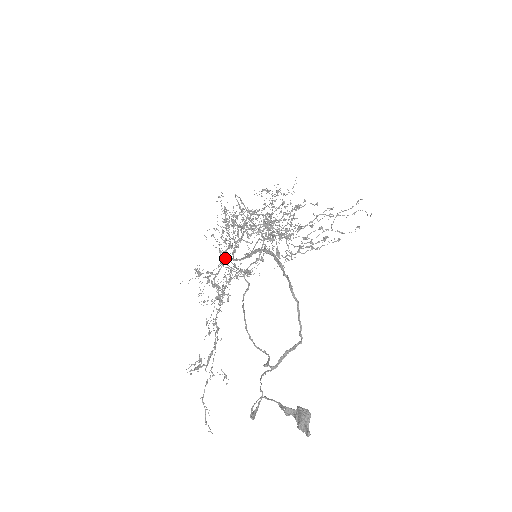
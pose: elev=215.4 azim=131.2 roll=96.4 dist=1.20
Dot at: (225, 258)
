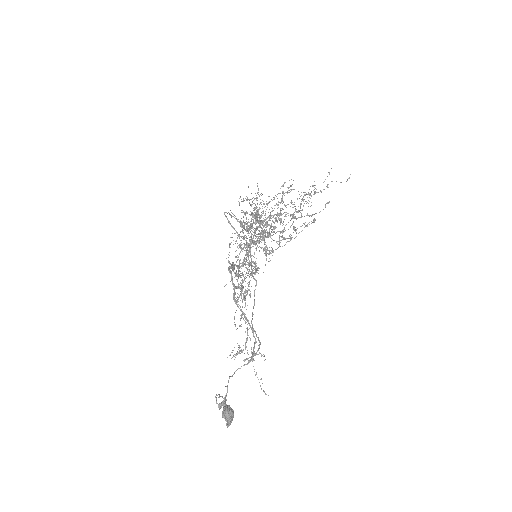
Dot at: (239, 263)
